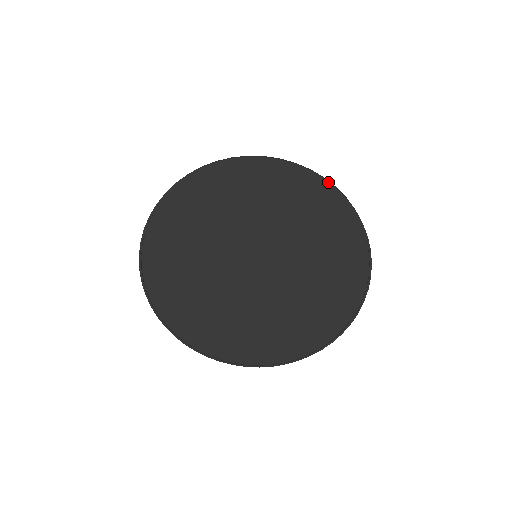
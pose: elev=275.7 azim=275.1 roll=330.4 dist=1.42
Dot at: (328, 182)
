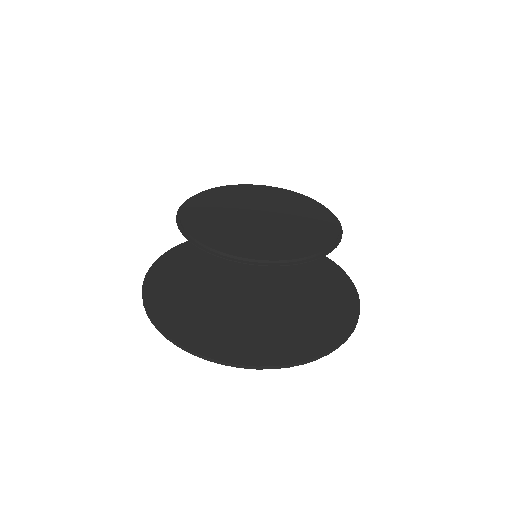
Dot at: (321, 357)
